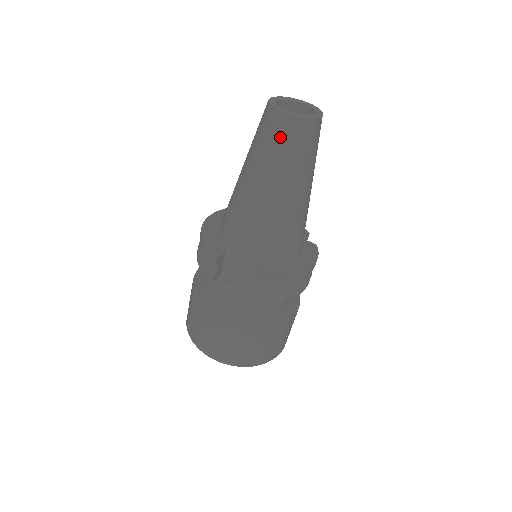
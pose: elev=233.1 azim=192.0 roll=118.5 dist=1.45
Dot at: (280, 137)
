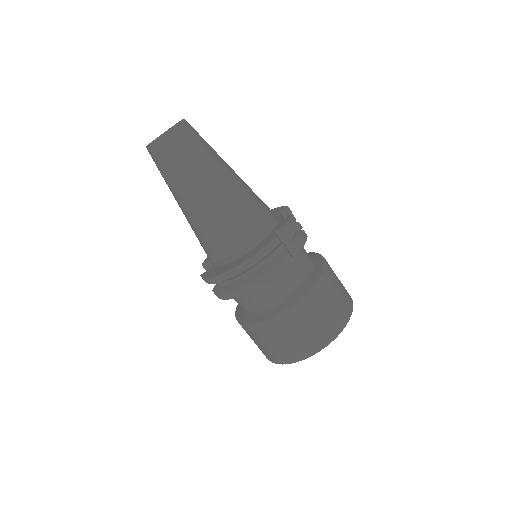
Dot at: occluded
